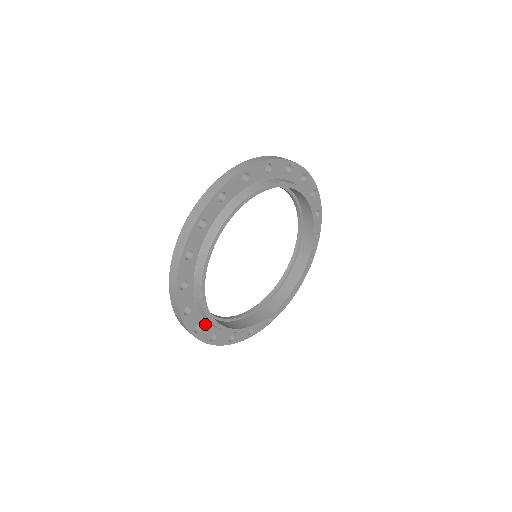
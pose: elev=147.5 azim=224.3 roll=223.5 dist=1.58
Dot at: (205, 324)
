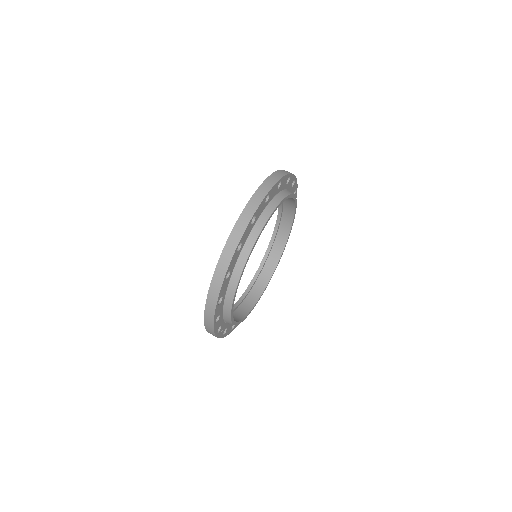
Dot at: (221, 315)
